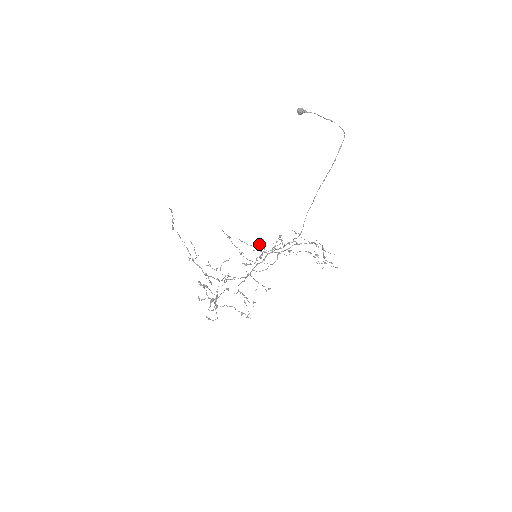
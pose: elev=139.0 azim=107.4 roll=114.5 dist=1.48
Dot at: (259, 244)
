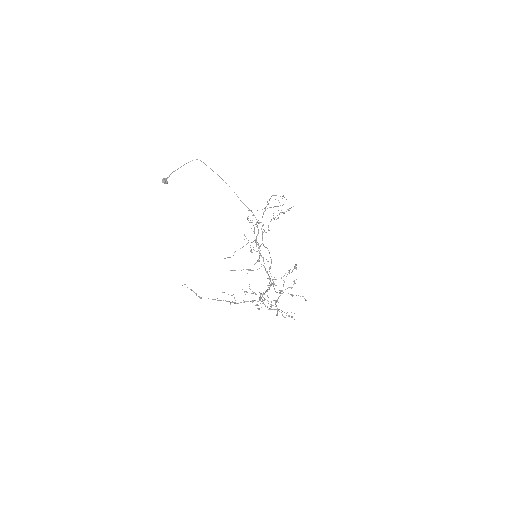
Dot at: occluded
